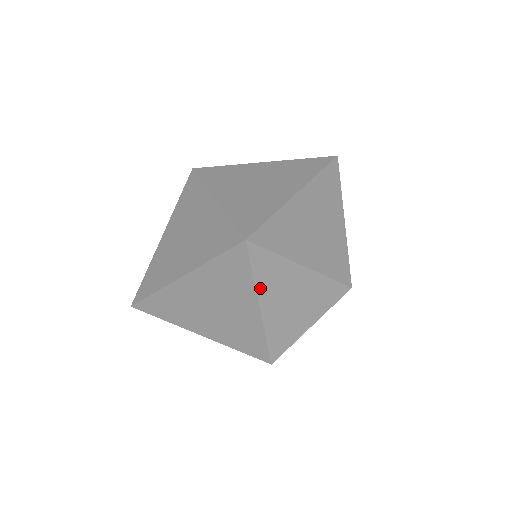
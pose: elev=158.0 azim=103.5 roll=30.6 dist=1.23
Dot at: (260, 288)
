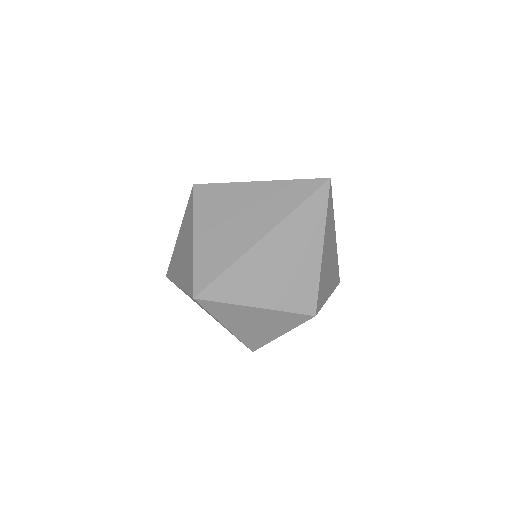
Dot at: (221, 319)
